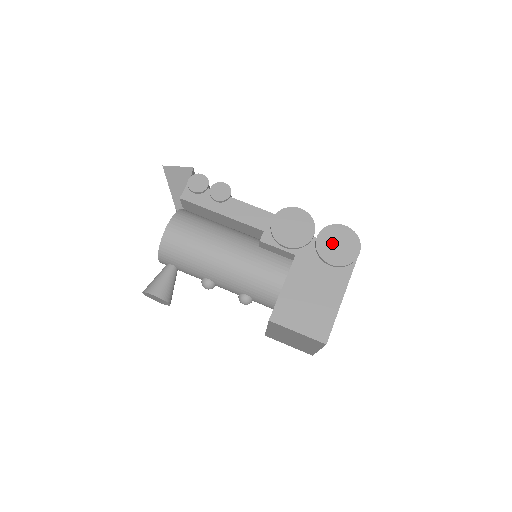
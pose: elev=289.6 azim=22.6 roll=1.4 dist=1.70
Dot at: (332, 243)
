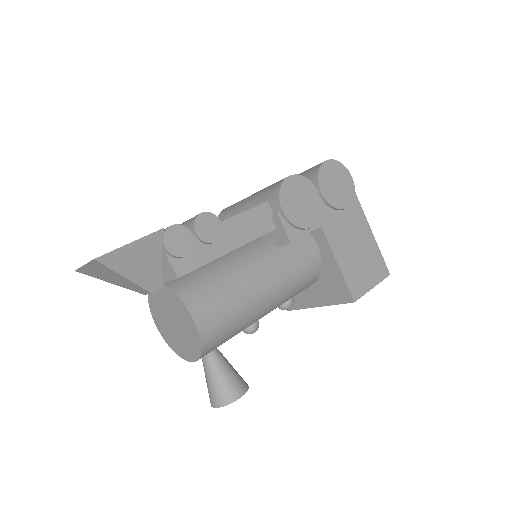
Dot at: (333, 187)
